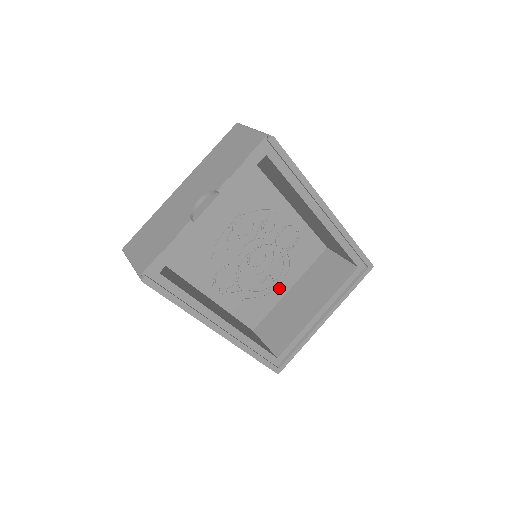
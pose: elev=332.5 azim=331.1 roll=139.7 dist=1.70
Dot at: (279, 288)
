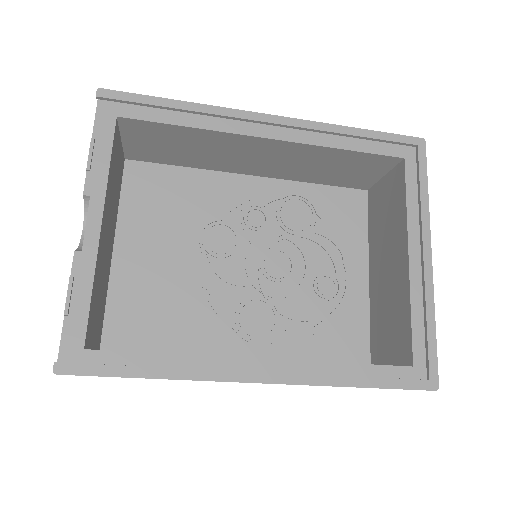
Dot at: (350, 283)
